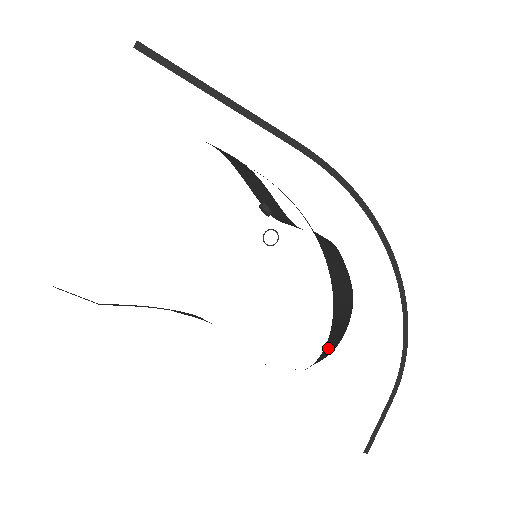
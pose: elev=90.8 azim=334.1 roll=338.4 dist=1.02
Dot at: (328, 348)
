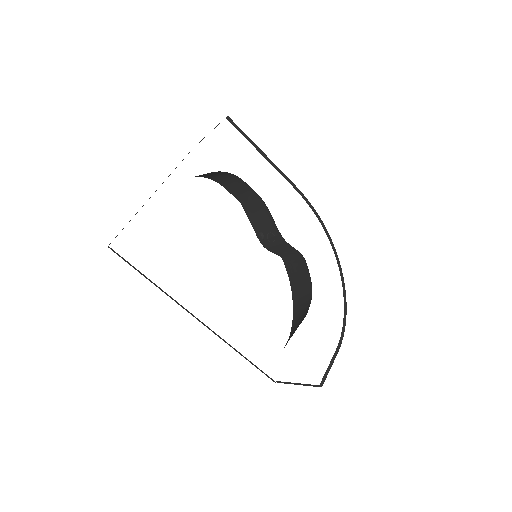
Dot at: occluded
